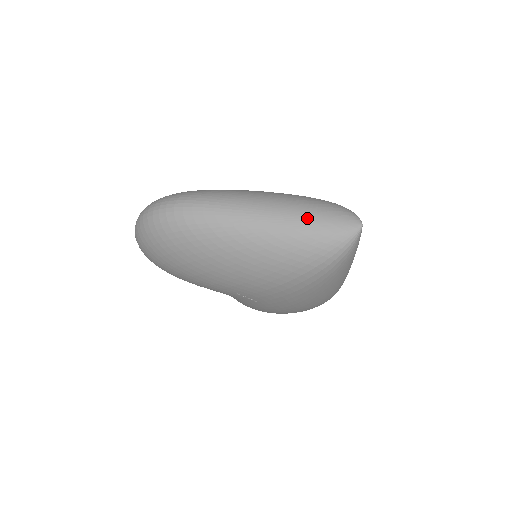
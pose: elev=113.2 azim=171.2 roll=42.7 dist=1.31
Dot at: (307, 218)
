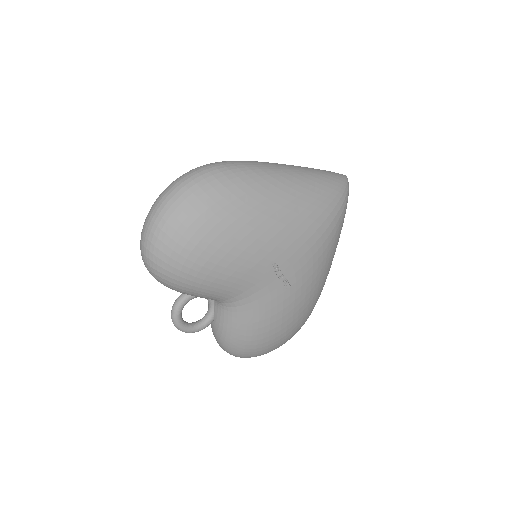
Dot at: (314, 169)
